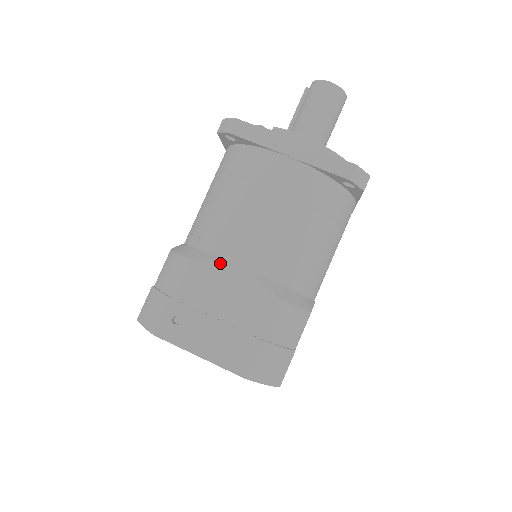
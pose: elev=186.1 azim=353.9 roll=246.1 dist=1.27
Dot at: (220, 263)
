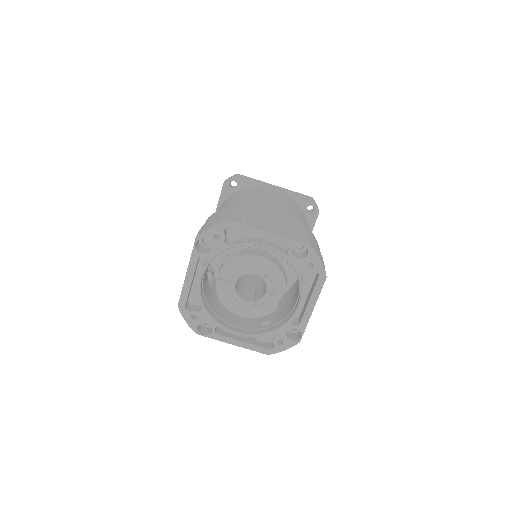
Dot at: (260, 206)
